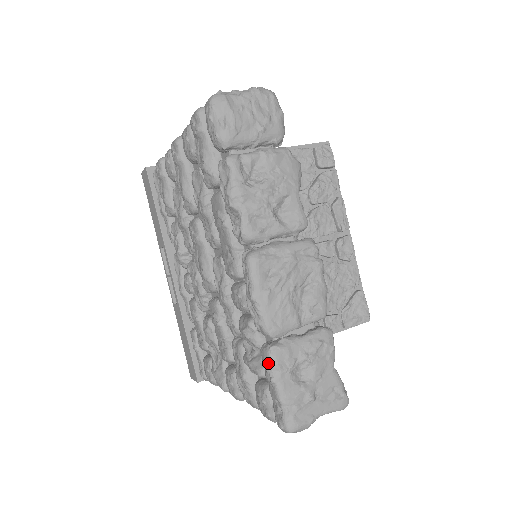
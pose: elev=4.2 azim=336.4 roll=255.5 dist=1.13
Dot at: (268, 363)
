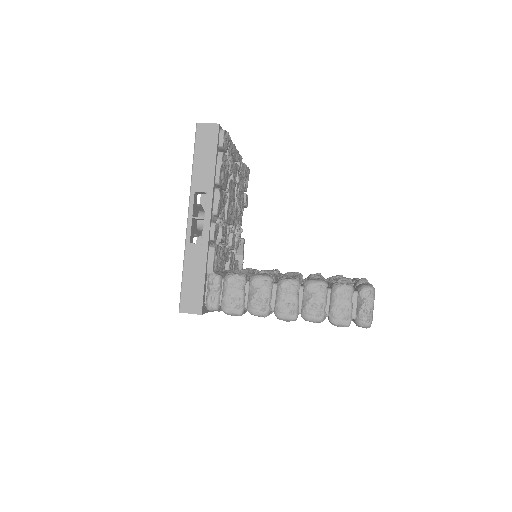
Dot at: occluded
